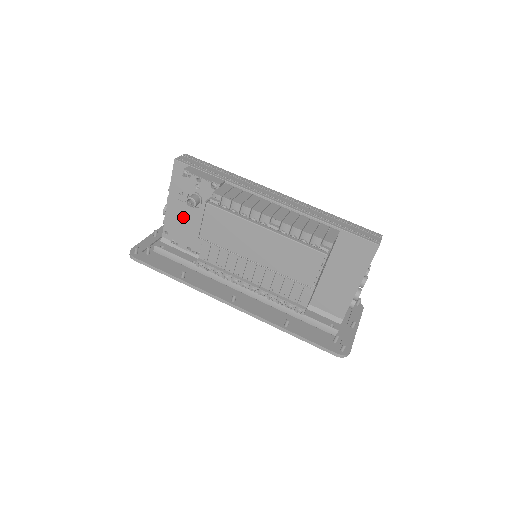
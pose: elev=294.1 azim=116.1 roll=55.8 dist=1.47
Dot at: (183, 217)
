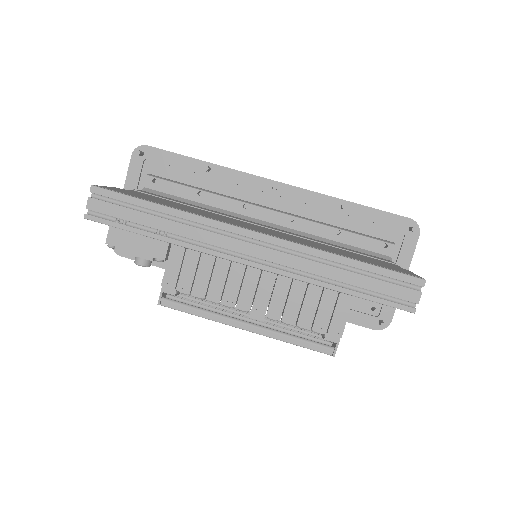
Dot at: occluded
